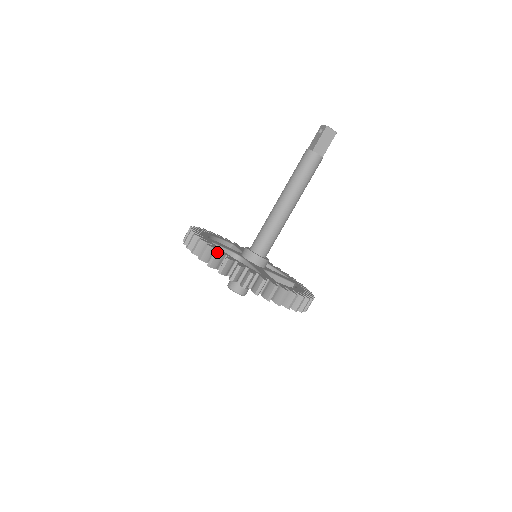
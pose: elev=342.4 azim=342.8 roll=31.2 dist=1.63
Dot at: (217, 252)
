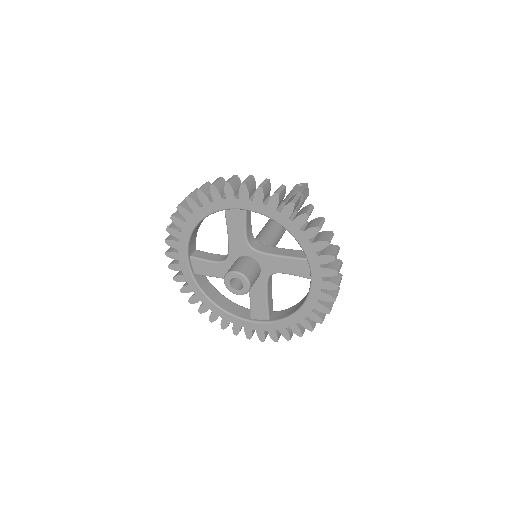
Dot at: (300, 195)
